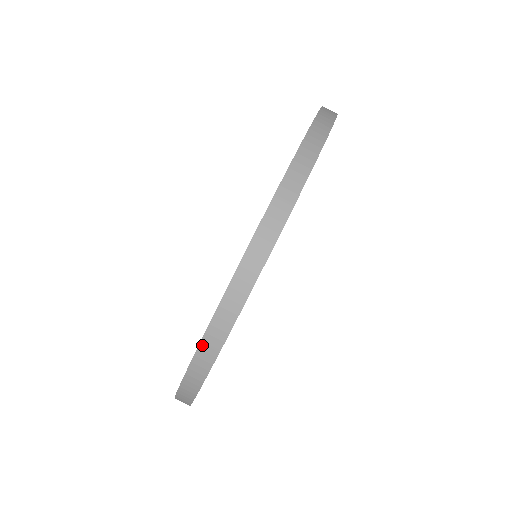
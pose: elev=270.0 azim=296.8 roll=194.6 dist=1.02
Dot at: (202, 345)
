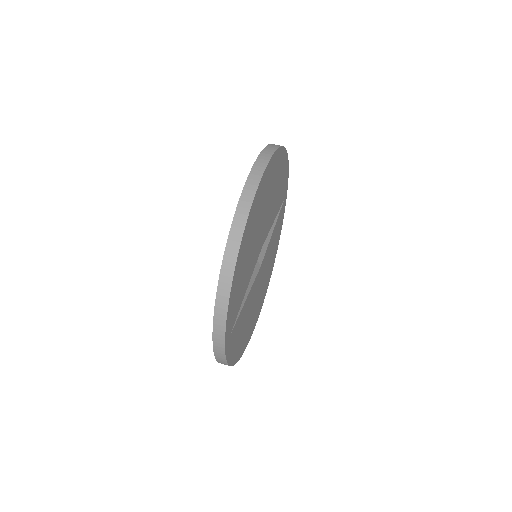
Dot at: (227, 250)
